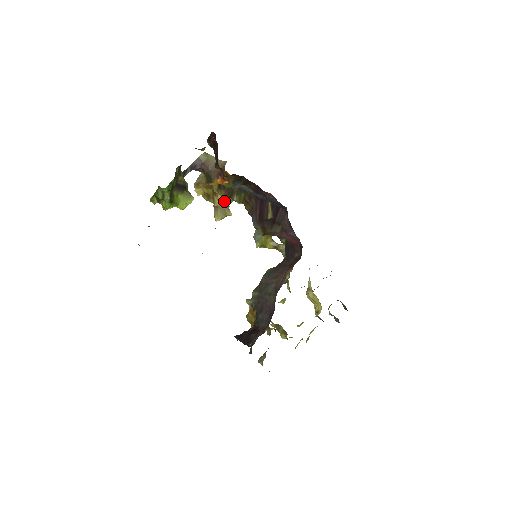
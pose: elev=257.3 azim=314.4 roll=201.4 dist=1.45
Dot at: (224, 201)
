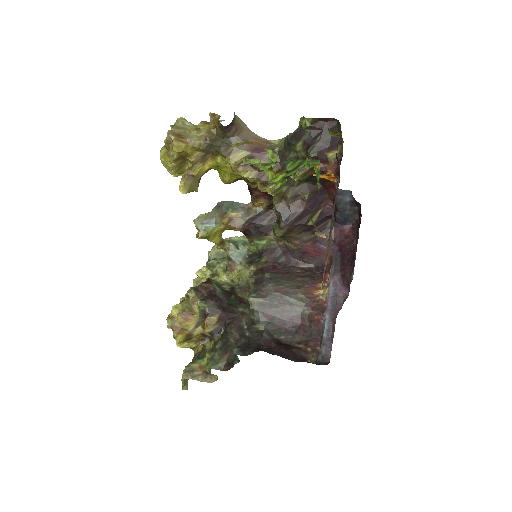
Dot at: (204, 173)
